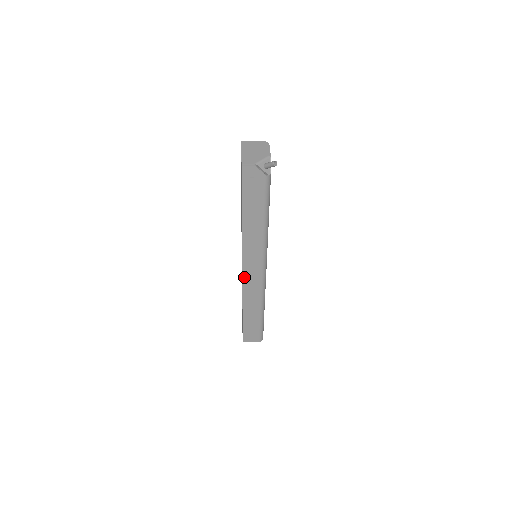
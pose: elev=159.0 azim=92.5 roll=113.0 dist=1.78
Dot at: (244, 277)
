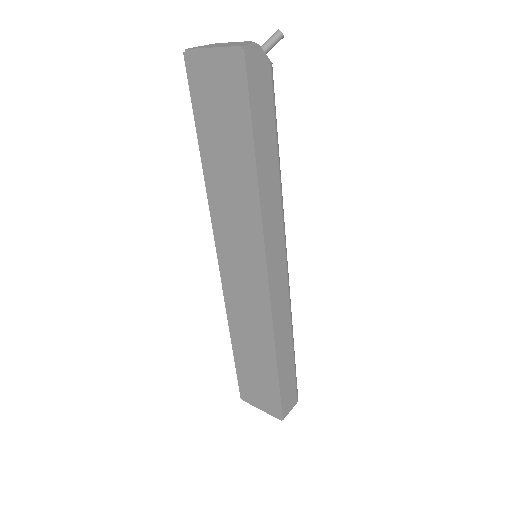
Dot at: (270, 288)
